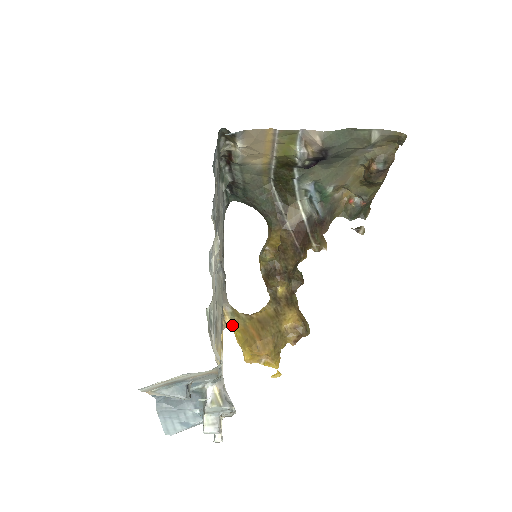
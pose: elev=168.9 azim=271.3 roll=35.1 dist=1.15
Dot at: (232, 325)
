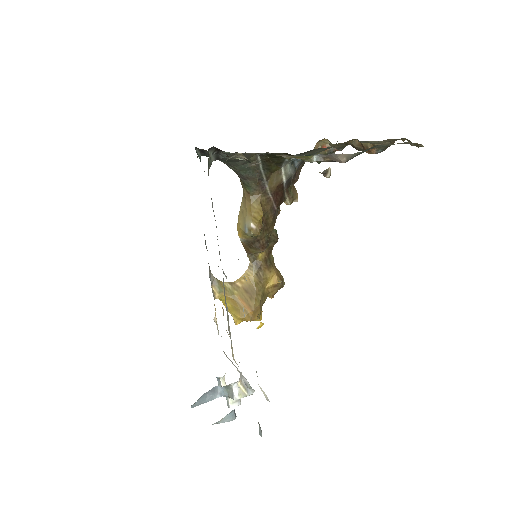
Dot at: (221, 298)
